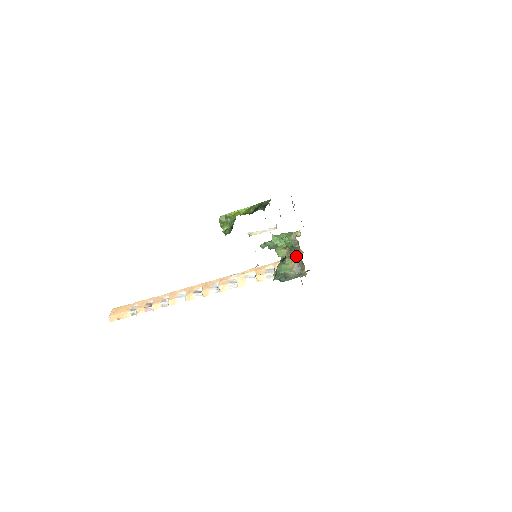
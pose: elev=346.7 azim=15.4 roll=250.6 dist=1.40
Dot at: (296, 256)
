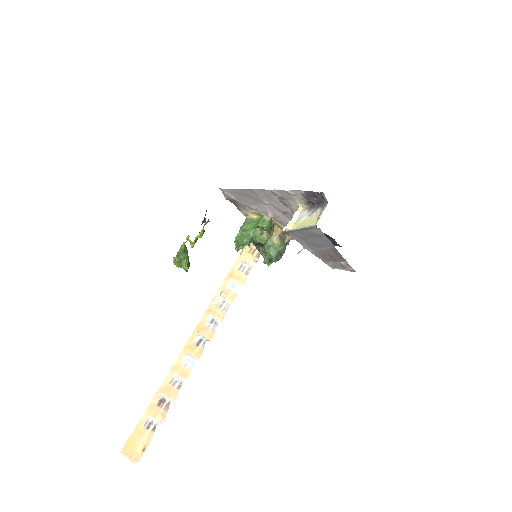
Dot at: (273, 233)
